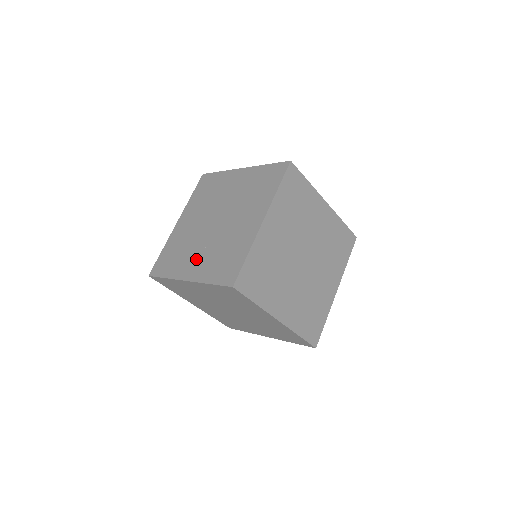
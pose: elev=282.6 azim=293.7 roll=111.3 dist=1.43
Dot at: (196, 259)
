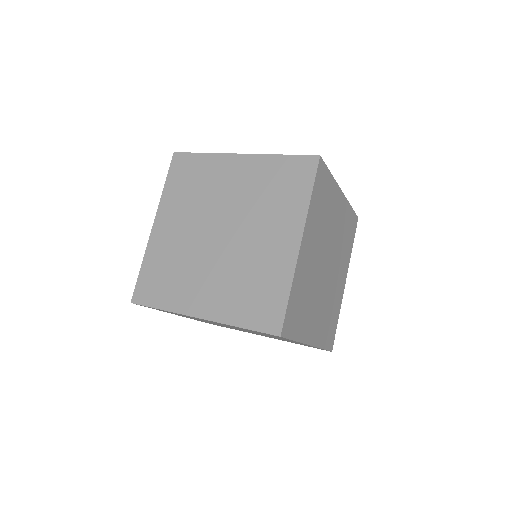
Dot at: (175, 227)
